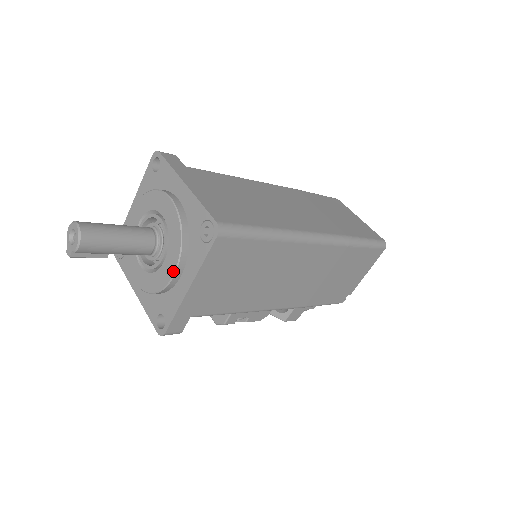
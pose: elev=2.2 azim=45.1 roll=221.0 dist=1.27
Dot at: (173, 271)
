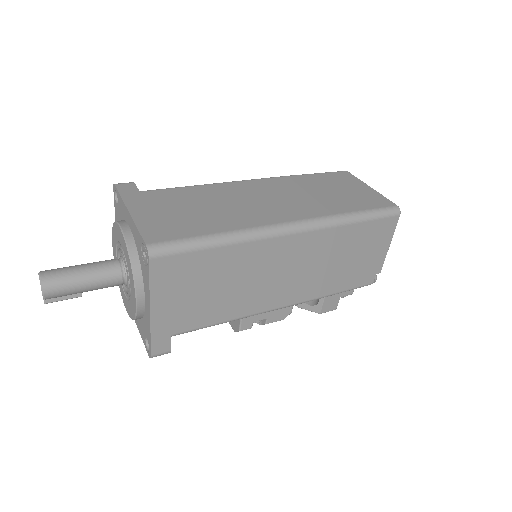
Dot at: (135, 297)
